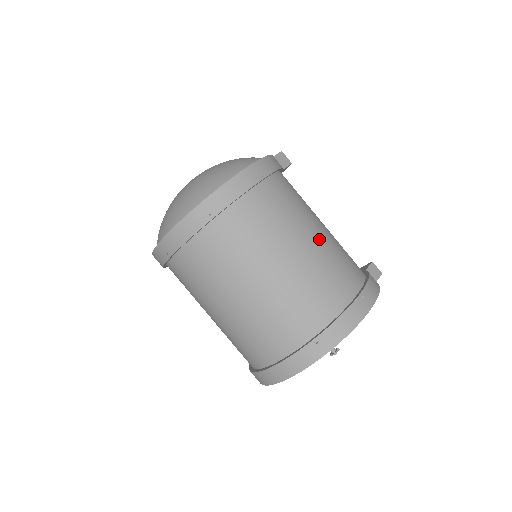
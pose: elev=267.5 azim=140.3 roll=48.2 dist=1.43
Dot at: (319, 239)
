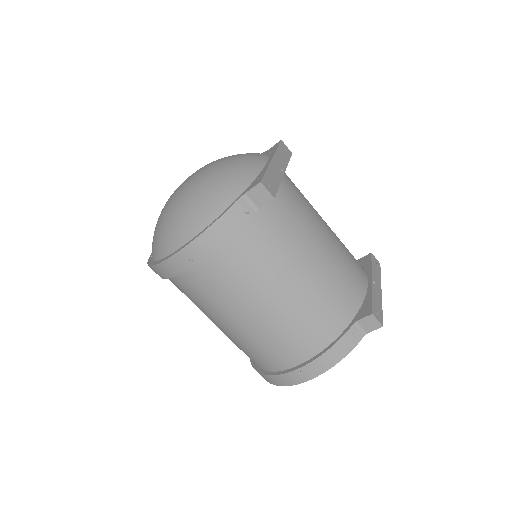
Dot at: (264, 316)
